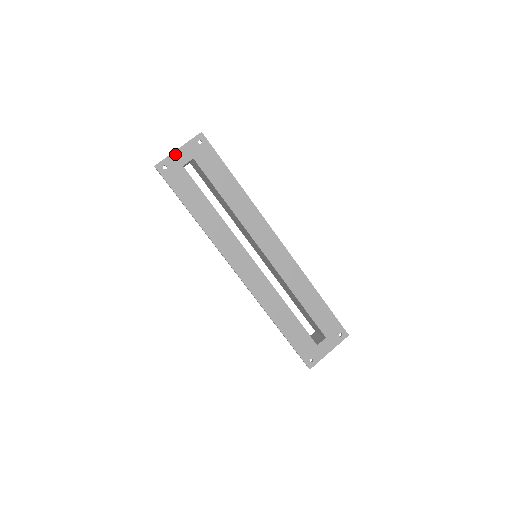
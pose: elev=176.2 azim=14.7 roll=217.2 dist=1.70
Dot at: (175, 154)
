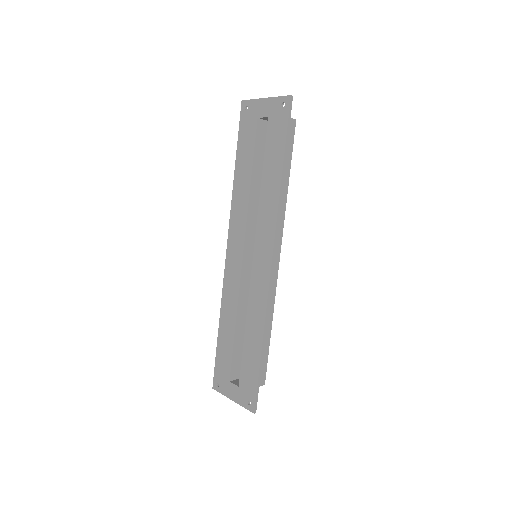
Dot at: (260, 101)
